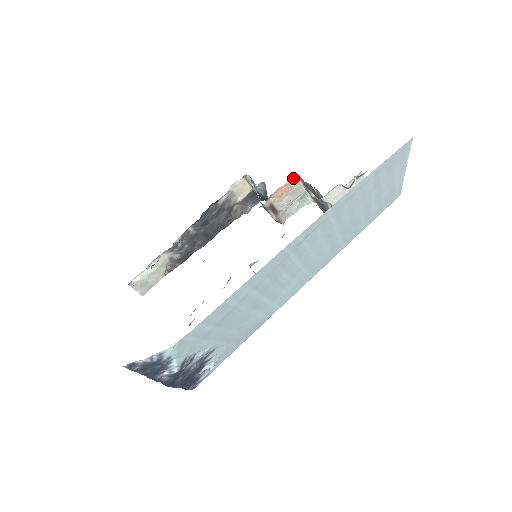
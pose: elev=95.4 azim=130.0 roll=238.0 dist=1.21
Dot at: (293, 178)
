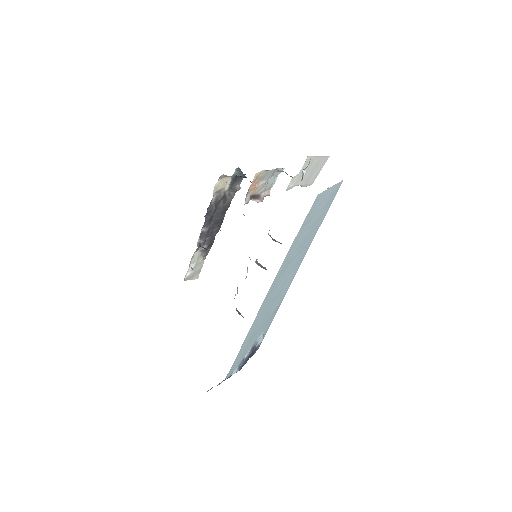
Dot at: (256, 174)
